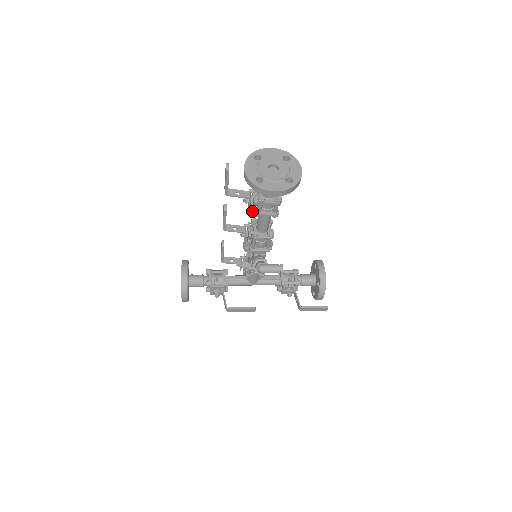
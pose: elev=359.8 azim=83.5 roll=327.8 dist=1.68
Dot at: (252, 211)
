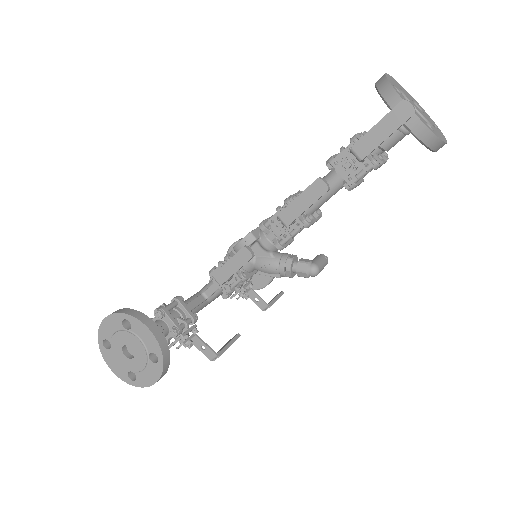
Dot at: (351, 182)
